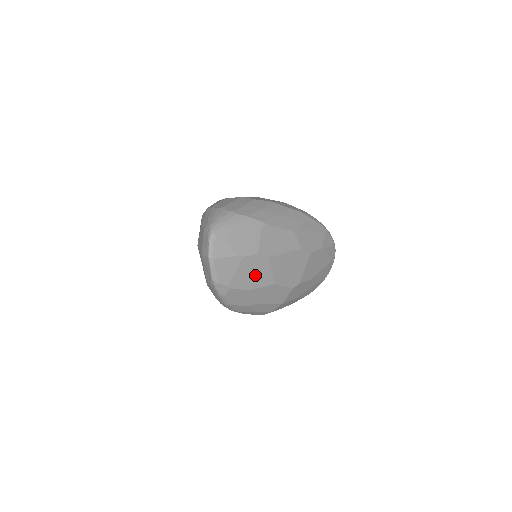
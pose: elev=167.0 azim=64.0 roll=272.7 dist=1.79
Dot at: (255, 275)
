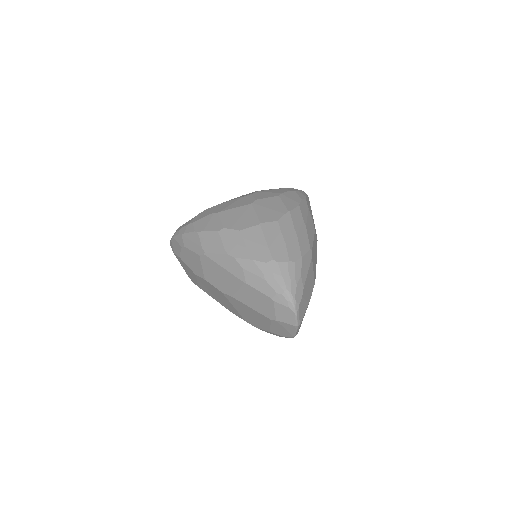
Dot at: occluded
